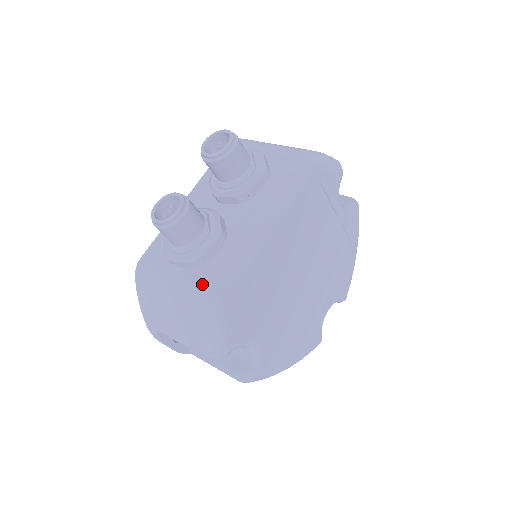
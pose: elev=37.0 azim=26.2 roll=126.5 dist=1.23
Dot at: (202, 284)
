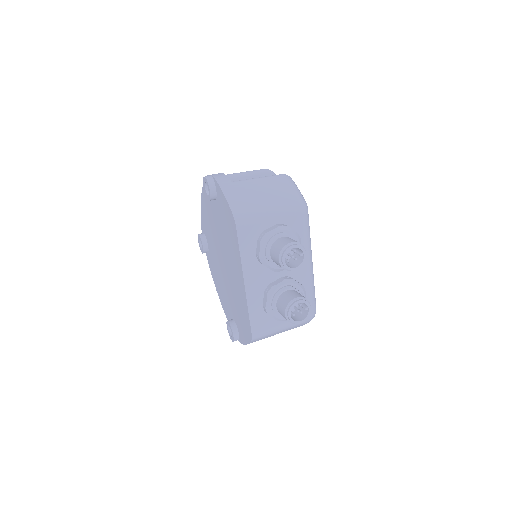
Dot at: occluded
